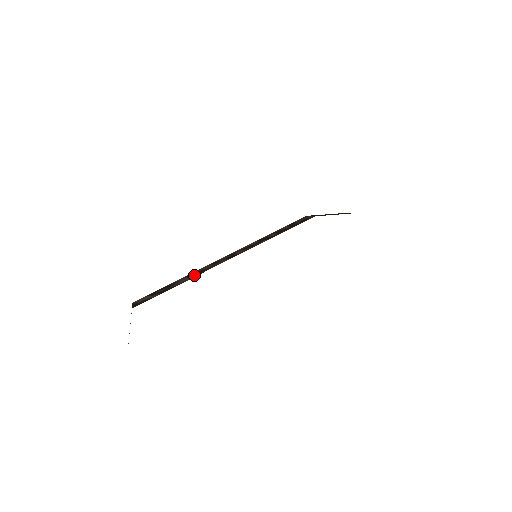
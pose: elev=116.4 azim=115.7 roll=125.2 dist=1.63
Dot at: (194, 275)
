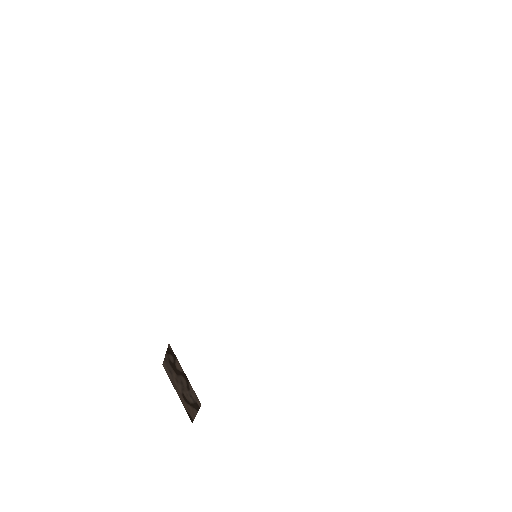
Dot at: occluded
